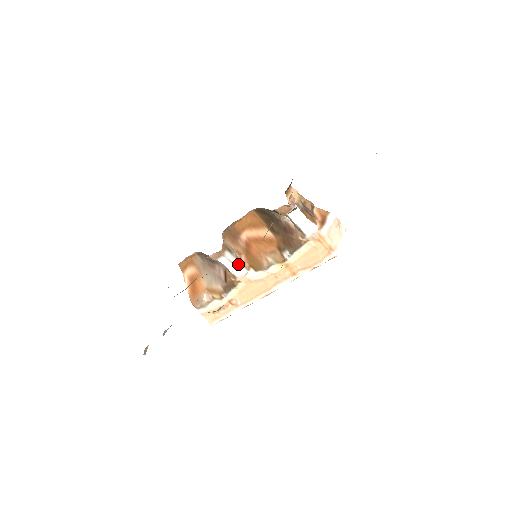
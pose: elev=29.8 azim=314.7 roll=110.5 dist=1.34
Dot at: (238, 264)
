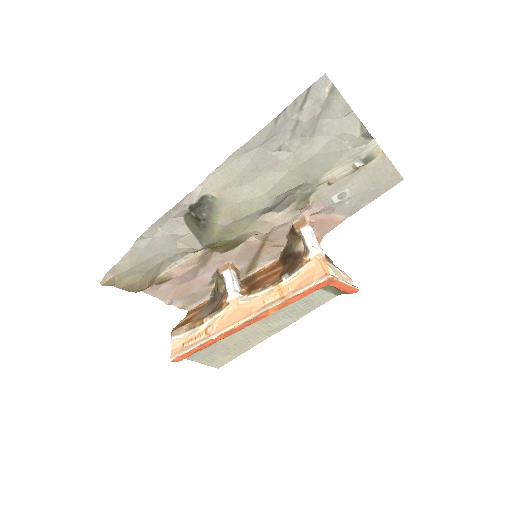
Dot at: (237, 286)
